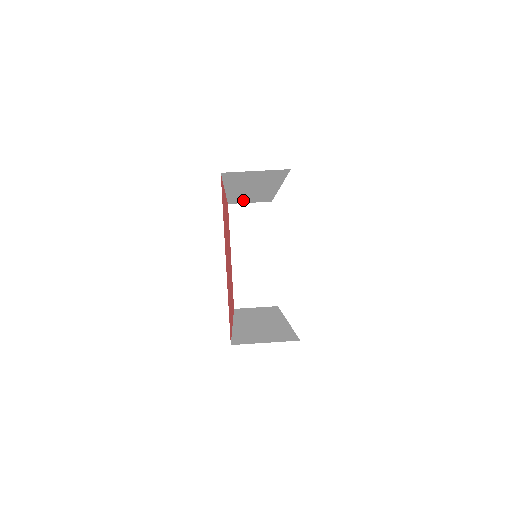
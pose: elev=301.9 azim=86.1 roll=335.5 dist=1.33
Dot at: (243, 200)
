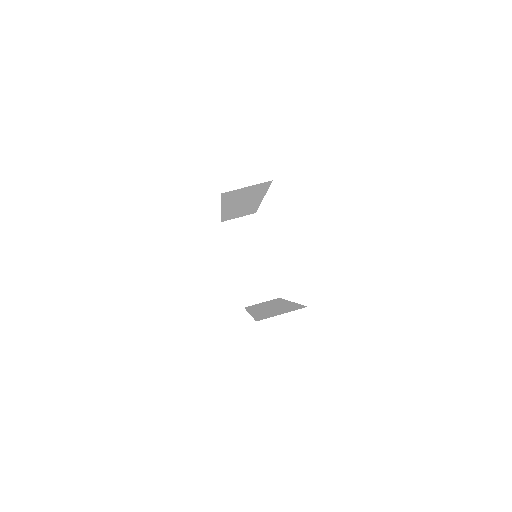
Dot at: (233, 216)
